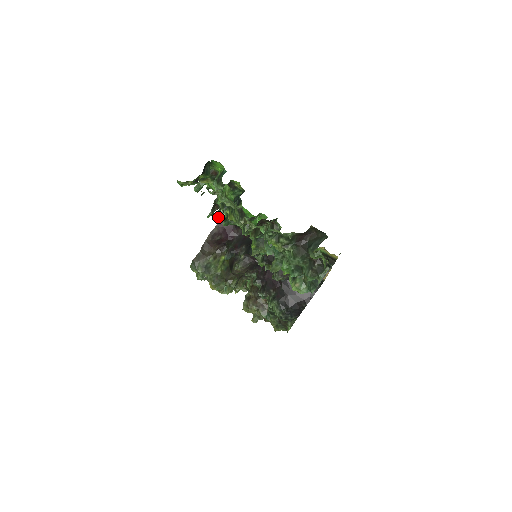
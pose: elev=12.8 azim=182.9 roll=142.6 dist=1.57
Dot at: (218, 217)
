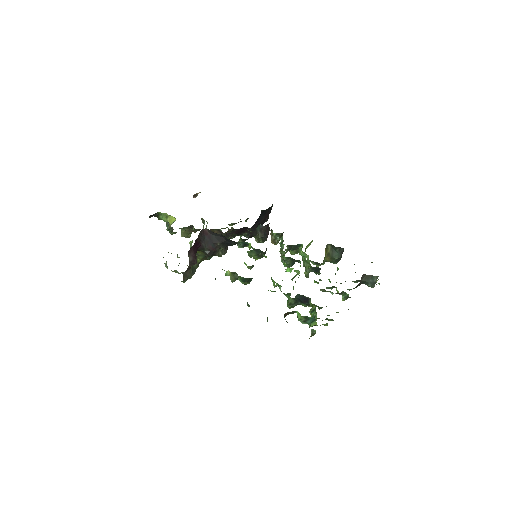
Dot at: occluded
